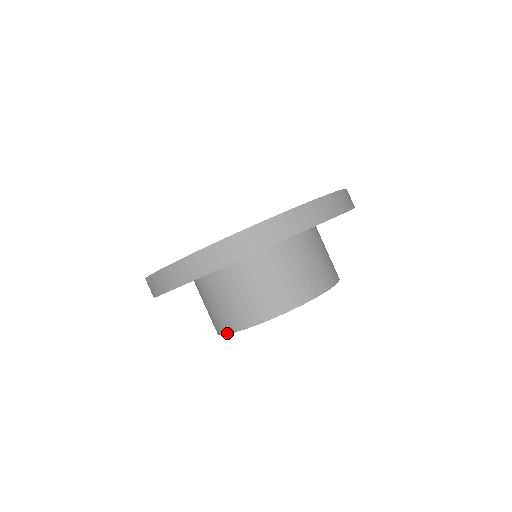
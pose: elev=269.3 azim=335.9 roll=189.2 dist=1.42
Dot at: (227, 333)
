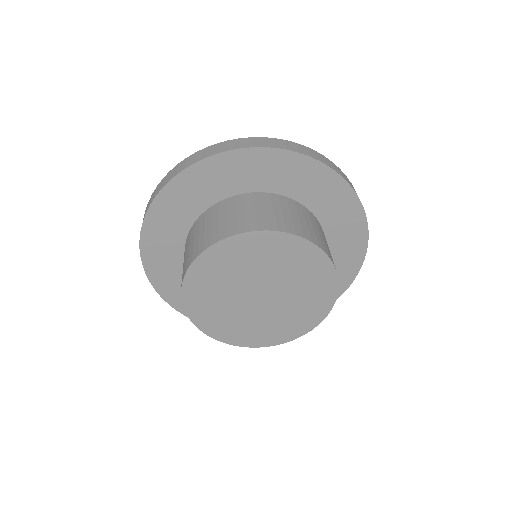
Dot at: (185, 273)
